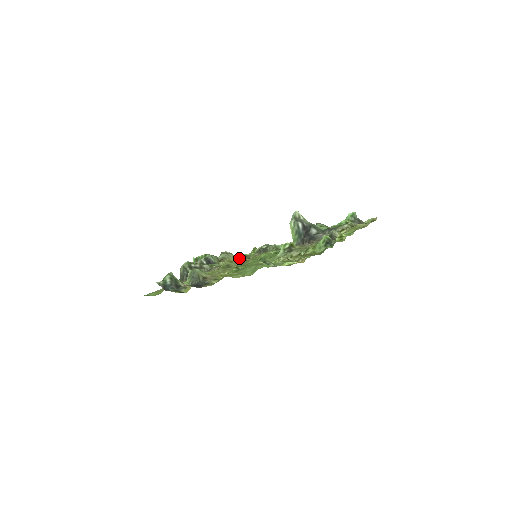
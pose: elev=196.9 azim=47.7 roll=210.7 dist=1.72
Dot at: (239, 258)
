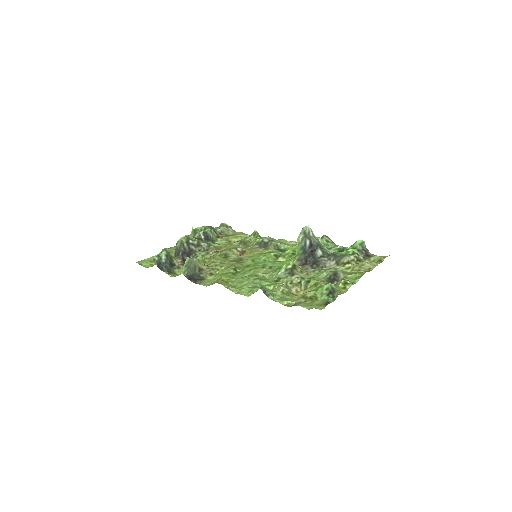
Dot at: (238, 242)
